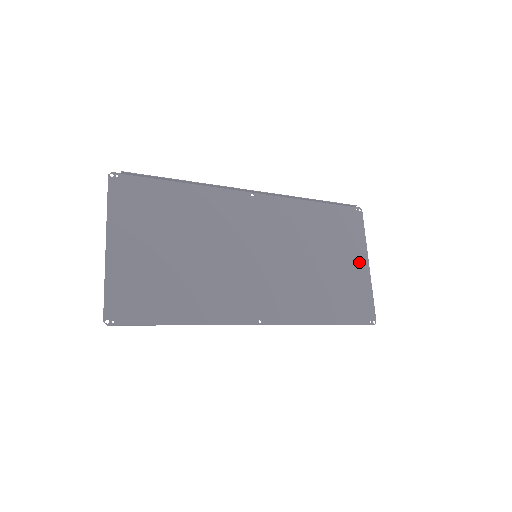
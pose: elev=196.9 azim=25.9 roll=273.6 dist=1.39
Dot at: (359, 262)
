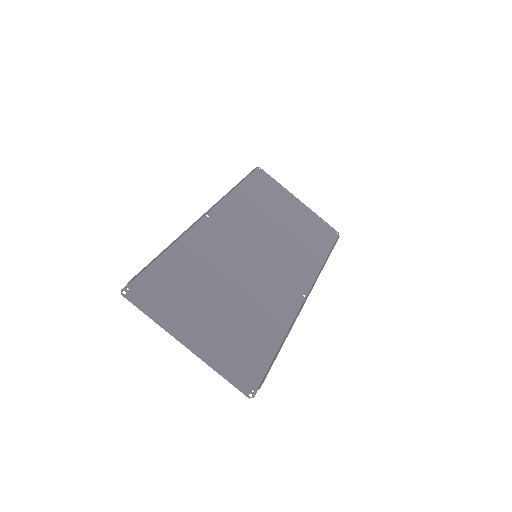
Dot at: (295, 204)
